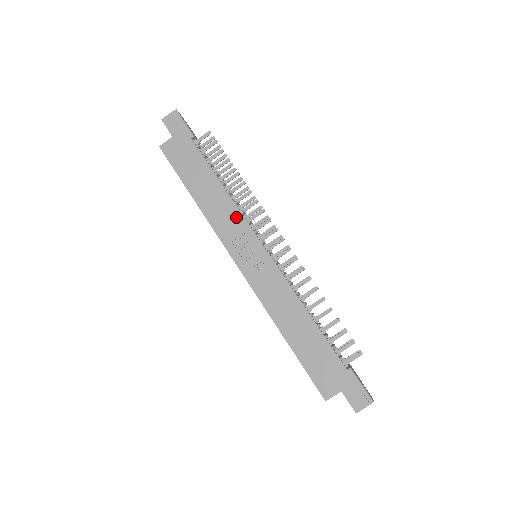
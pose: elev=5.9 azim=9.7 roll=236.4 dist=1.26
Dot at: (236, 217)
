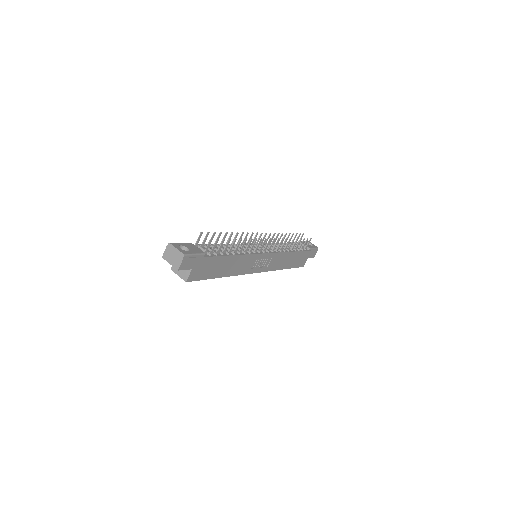
Dot at: (249, 259)
